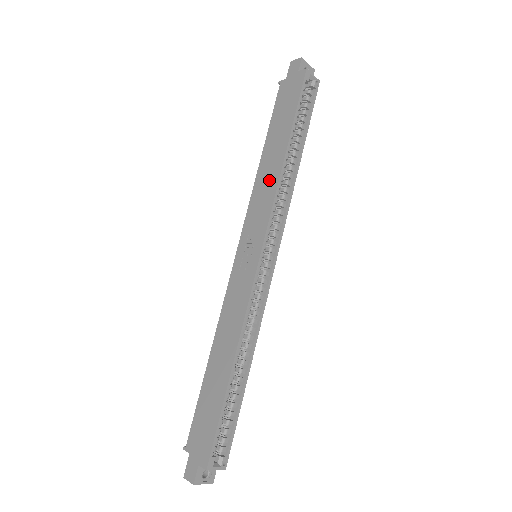
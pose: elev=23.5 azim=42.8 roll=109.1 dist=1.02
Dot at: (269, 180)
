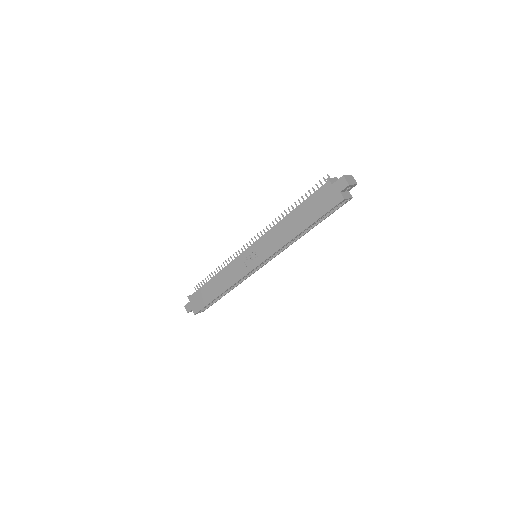
Dot at: (282, 237)
